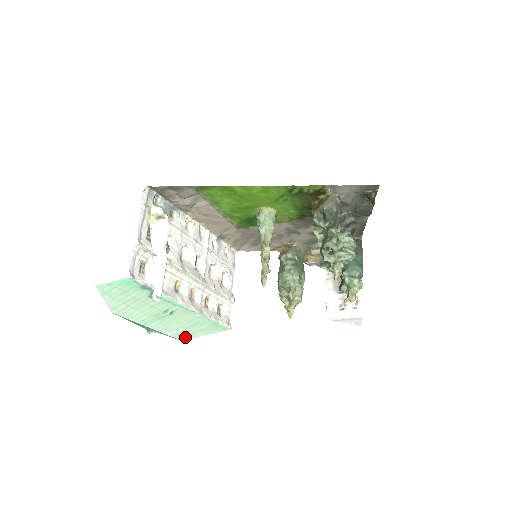
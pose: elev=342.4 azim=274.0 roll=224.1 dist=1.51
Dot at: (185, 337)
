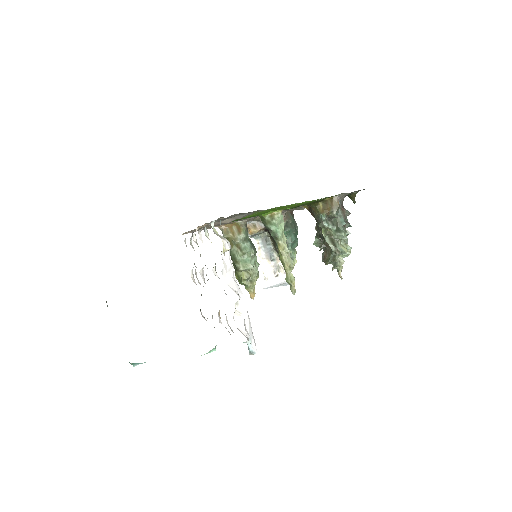
Dot at: occluded
